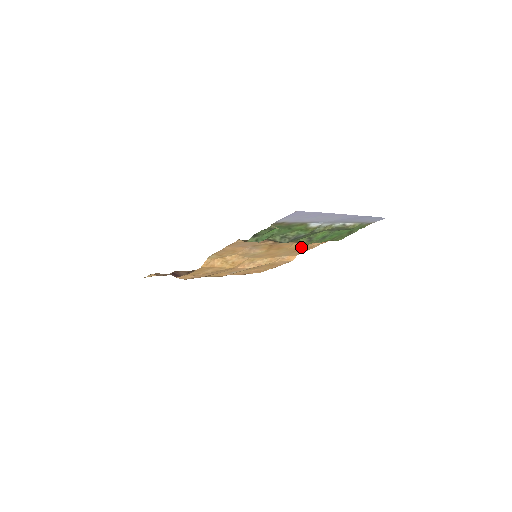
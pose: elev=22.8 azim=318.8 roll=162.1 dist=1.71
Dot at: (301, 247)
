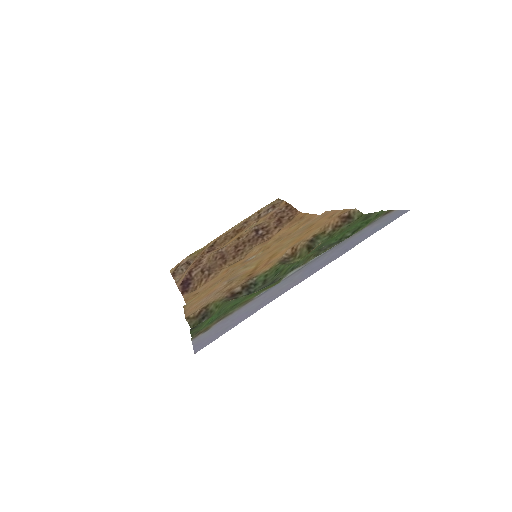
Dot at: (312, 228)
